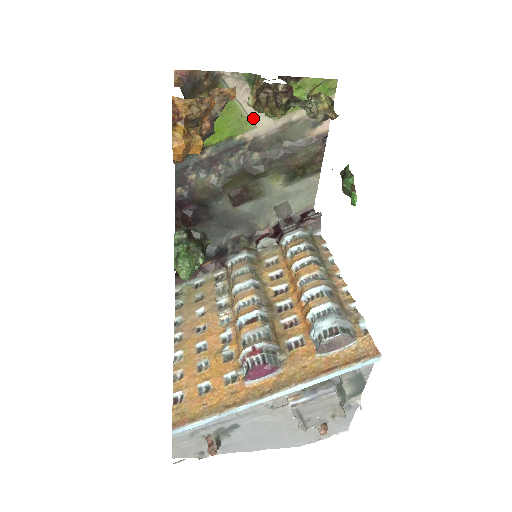
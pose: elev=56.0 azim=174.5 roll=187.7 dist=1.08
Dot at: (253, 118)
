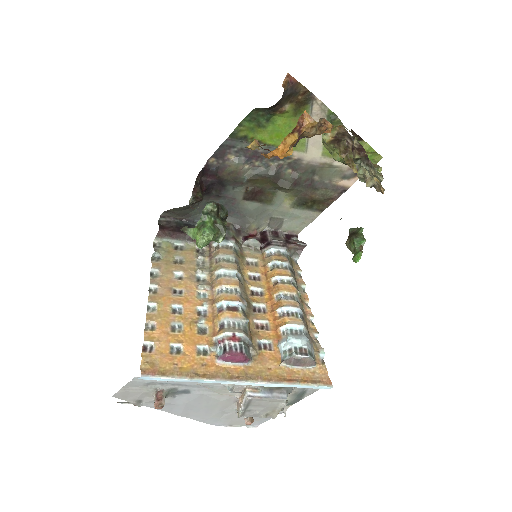
Dot at: (309, 144)
